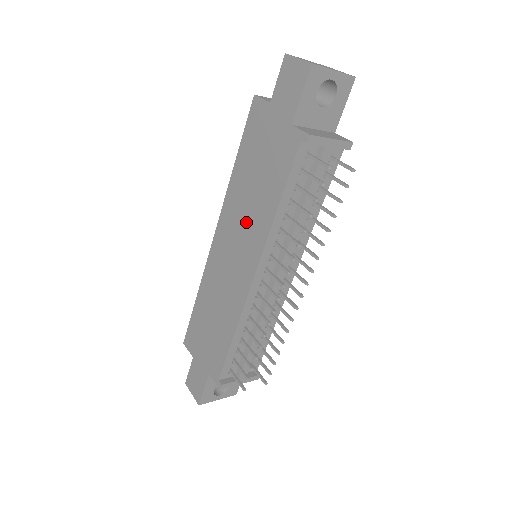
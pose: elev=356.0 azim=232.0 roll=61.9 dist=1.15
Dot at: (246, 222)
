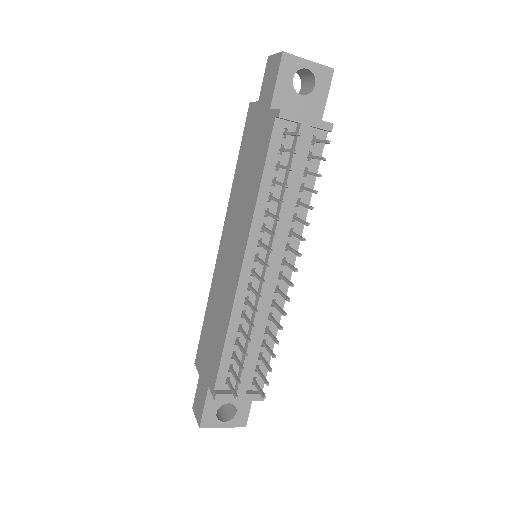
Dot at: (240, 214)
